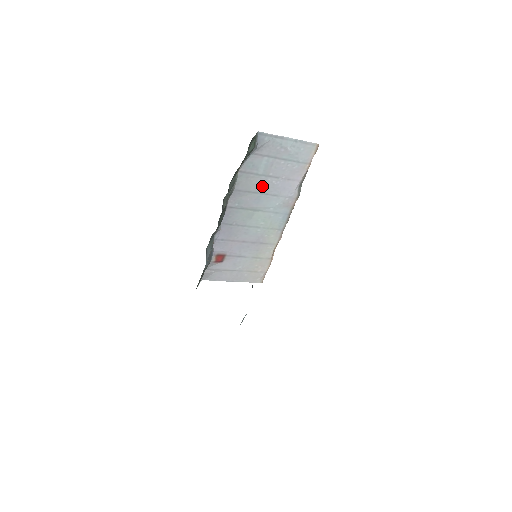
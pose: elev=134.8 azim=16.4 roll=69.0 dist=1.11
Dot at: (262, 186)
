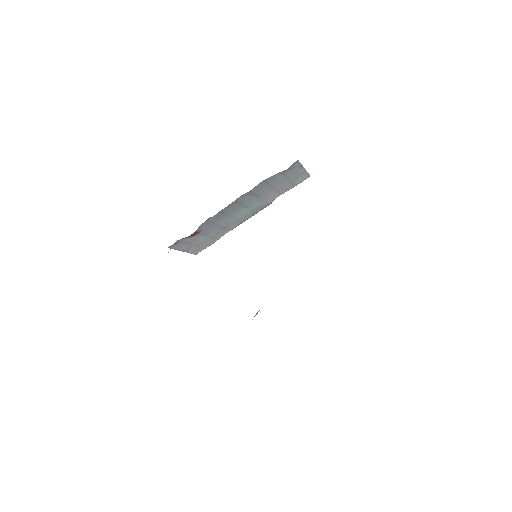
Dot at: (263, 192)
